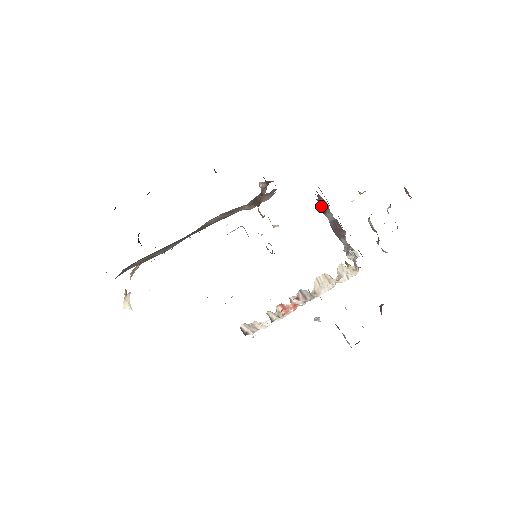
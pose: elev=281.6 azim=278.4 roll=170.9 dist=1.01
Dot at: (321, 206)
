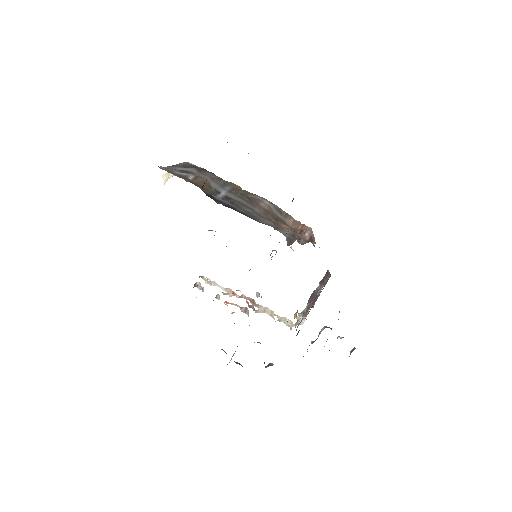
Dot at: occluded
